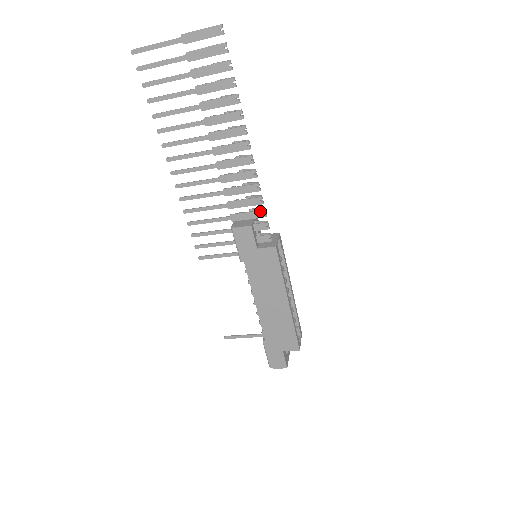
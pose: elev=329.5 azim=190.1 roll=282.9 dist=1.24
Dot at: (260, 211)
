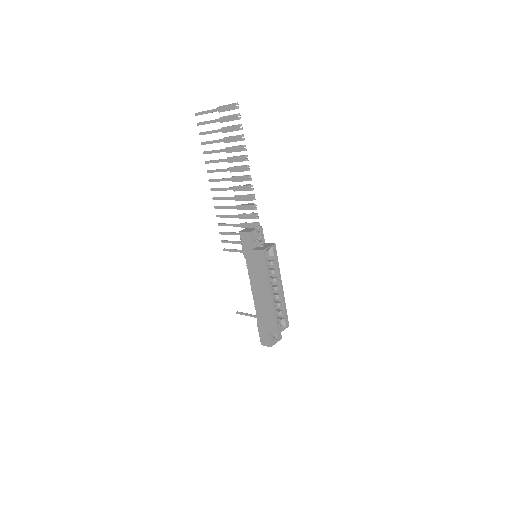
Dot at: (256, 224)
